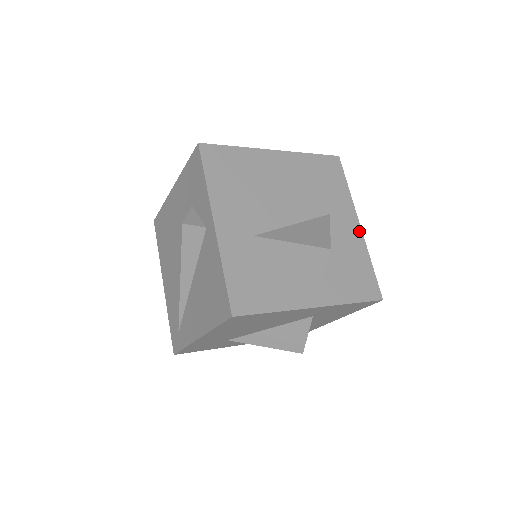
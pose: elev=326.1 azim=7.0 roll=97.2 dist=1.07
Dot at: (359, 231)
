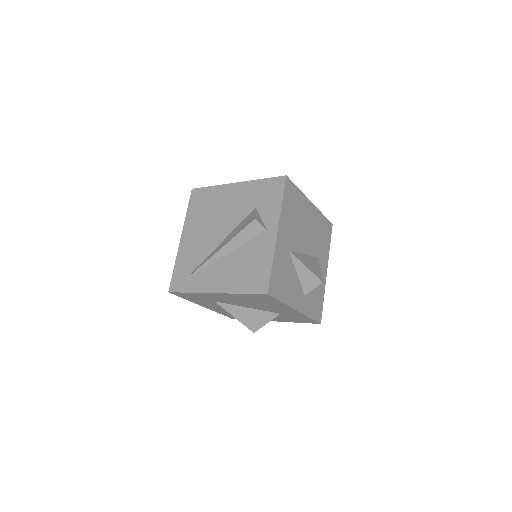
Dot at: (325, 276)
